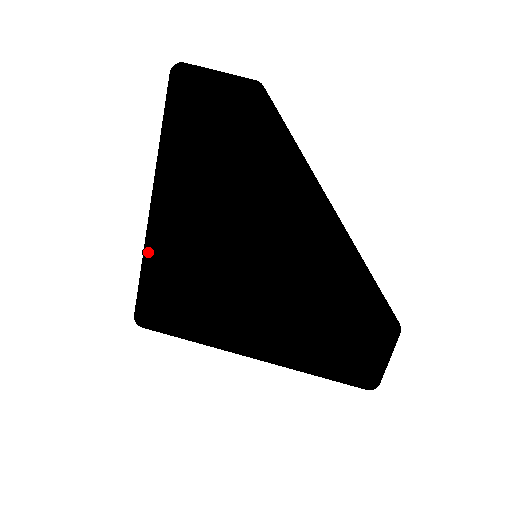
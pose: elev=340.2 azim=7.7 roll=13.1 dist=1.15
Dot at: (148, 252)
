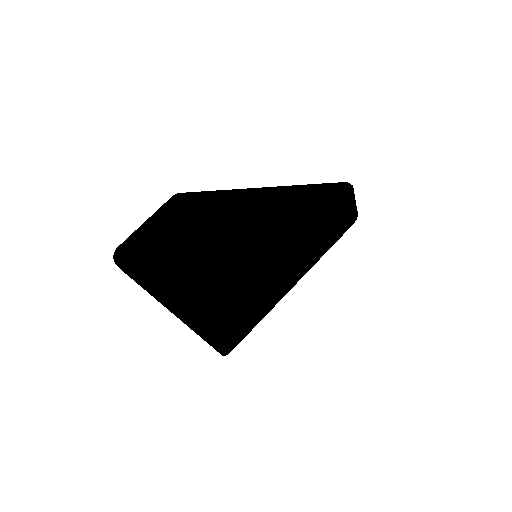
Dot at: (202, 333)
